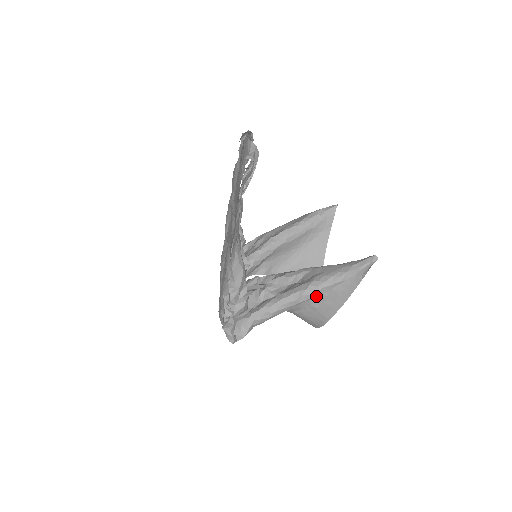
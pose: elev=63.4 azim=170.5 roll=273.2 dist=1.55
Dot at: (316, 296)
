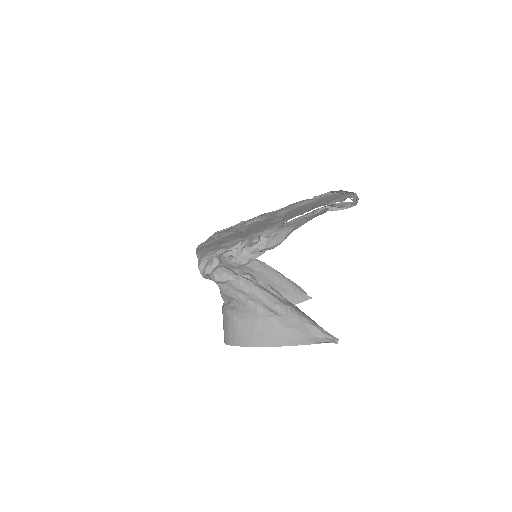
Dot at: (283, 317)
